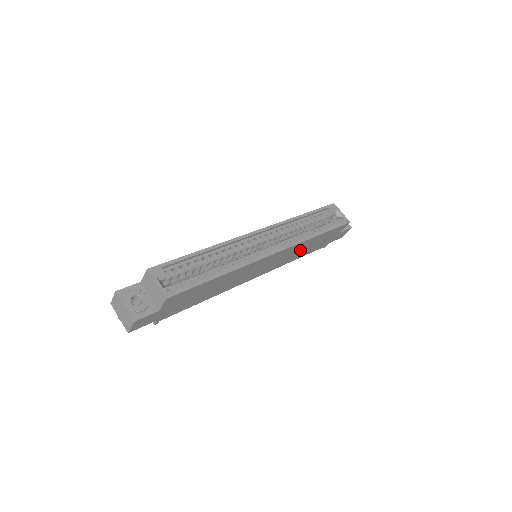
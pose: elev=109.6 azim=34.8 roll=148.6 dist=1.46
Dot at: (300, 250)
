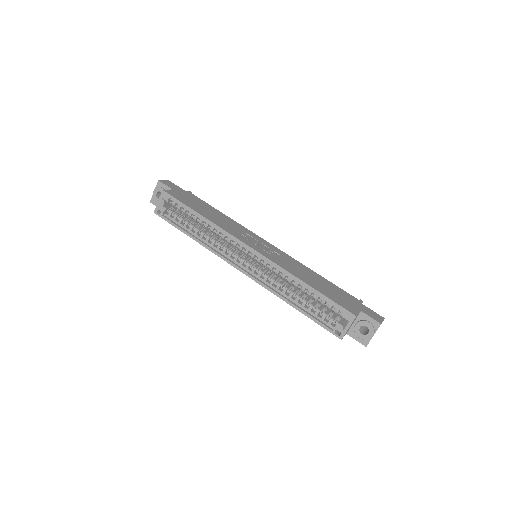
Dot at: occluded
